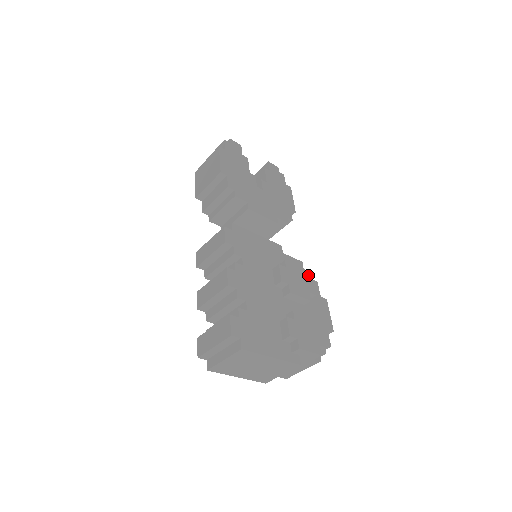
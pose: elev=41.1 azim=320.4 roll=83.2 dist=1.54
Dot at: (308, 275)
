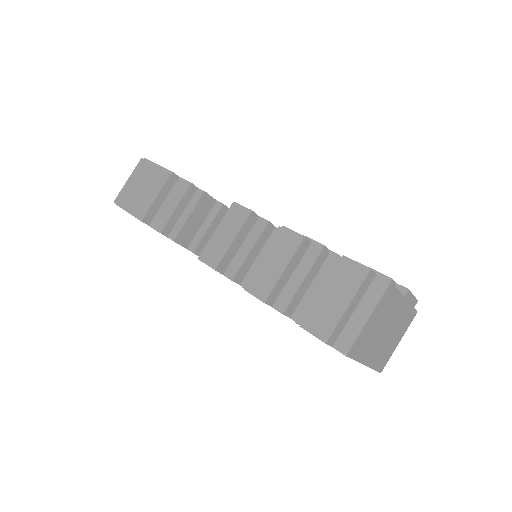
Dot at: occluded
